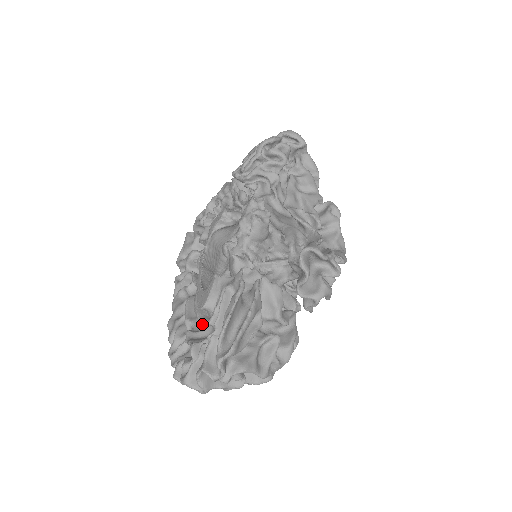
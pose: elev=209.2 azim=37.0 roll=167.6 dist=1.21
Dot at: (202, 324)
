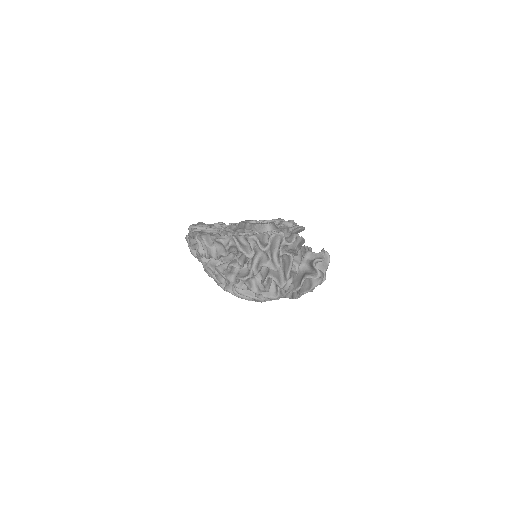
Dot at: occluded
